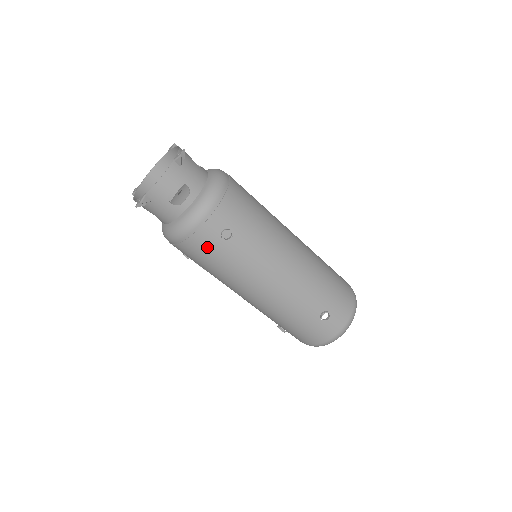
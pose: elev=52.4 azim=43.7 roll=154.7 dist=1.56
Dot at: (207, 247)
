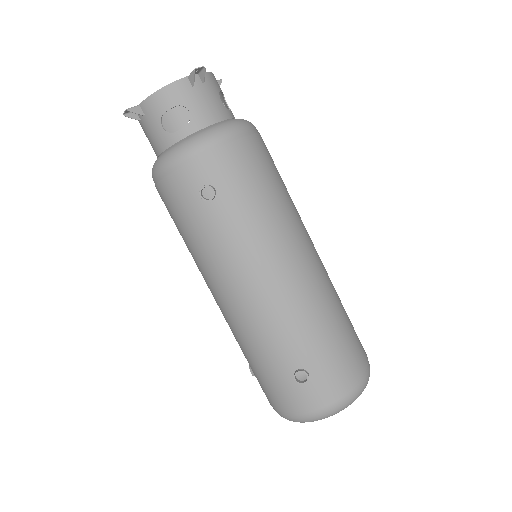
Dot at: (181, 200)
